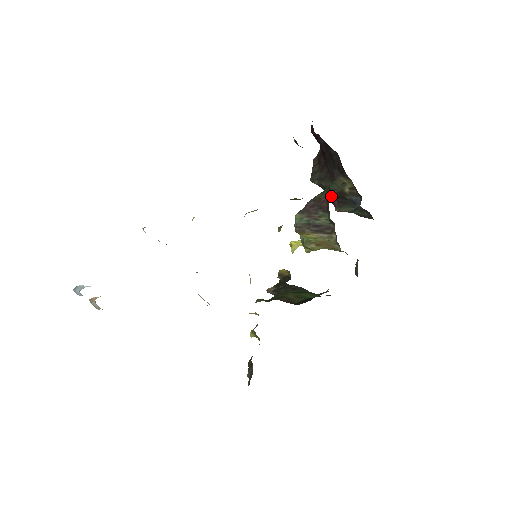
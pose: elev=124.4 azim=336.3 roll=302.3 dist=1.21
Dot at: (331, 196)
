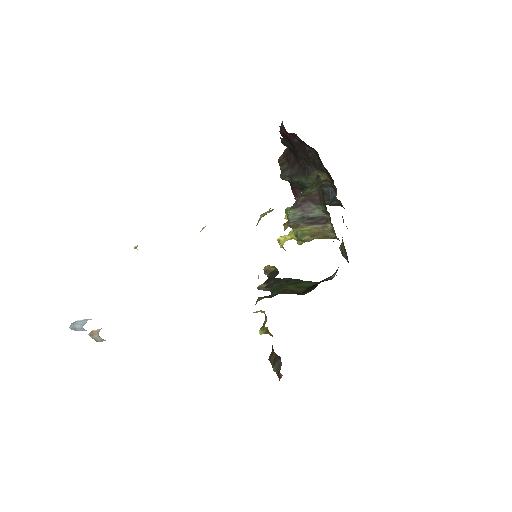
Dot at: (301, 190)
